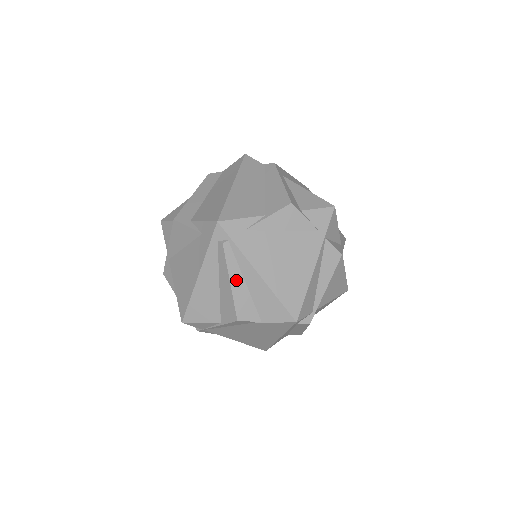
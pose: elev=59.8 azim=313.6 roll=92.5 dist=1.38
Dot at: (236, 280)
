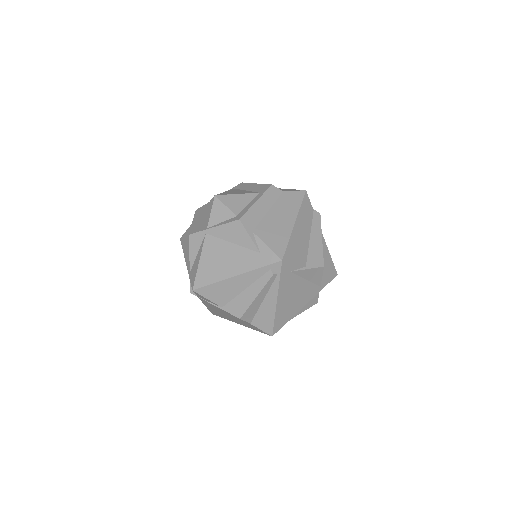
Dot at: (260, 297)
